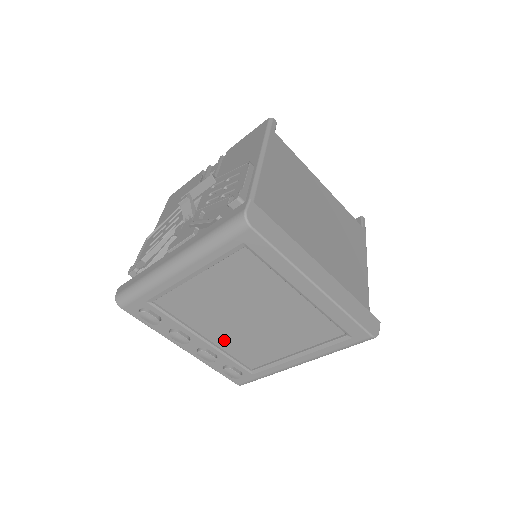
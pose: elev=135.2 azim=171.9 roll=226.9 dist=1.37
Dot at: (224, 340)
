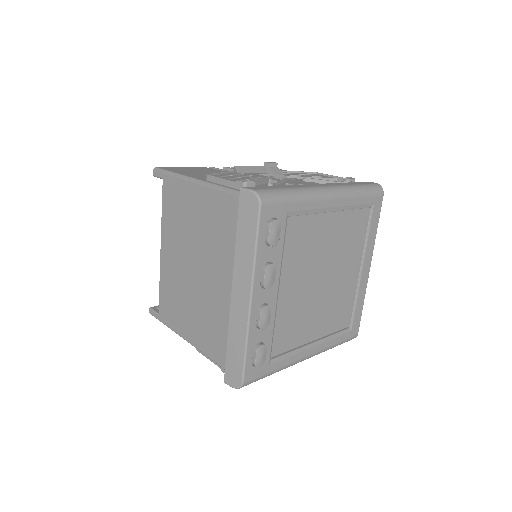
Dot at: (286, 302)
